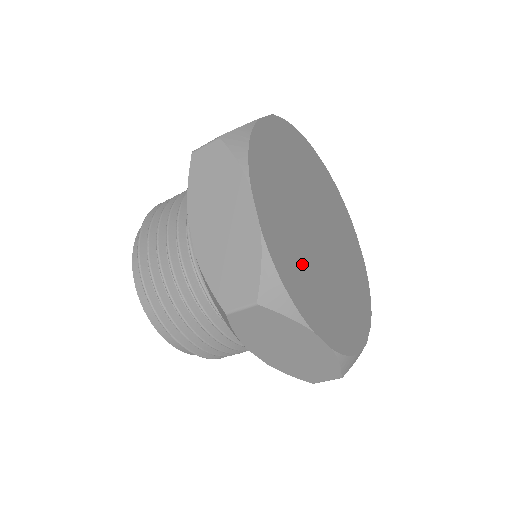
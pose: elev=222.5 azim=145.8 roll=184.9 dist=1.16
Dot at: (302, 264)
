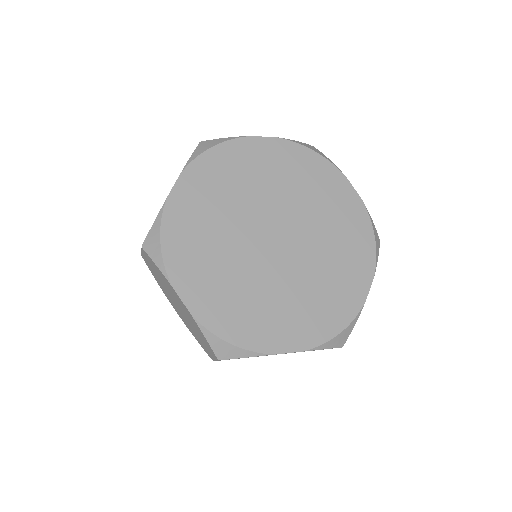
Dot at: (251, 301)
